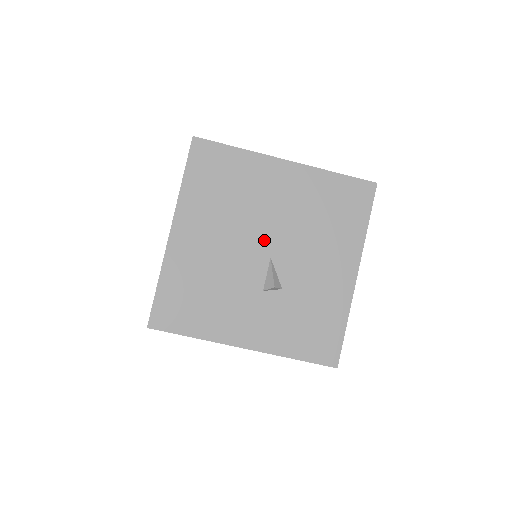
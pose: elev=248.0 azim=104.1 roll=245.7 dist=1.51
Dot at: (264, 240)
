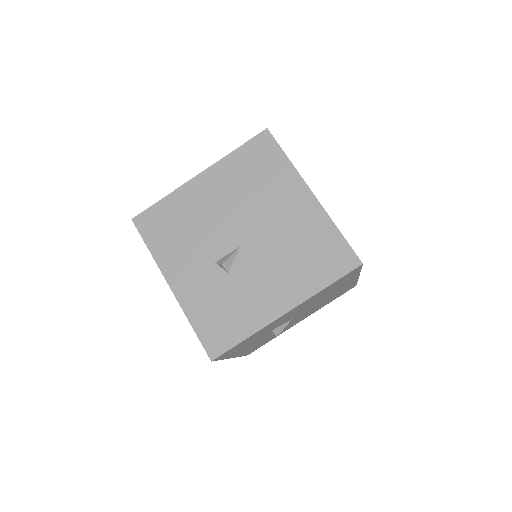
Dot at: (248, 231)
